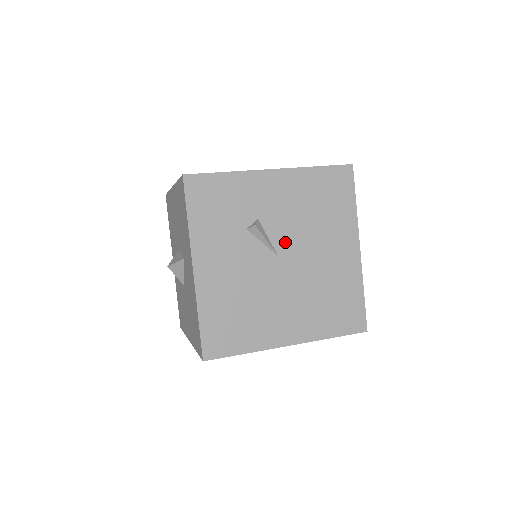
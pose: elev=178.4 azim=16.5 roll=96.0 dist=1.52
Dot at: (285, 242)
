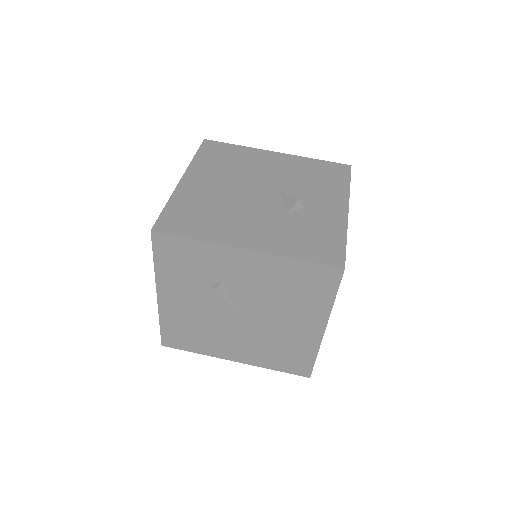
Dot at: (246, 304)
